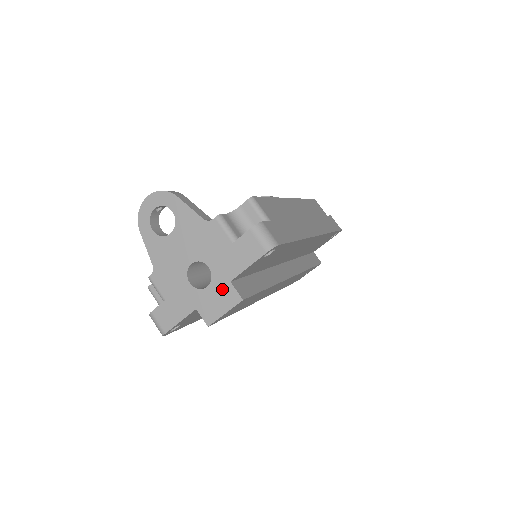
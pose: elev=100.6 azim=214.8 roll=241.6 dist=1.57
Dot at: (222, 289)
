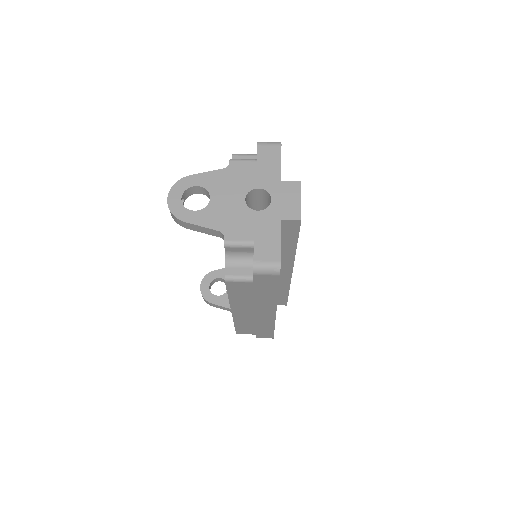
Dot at: (282, 190)
